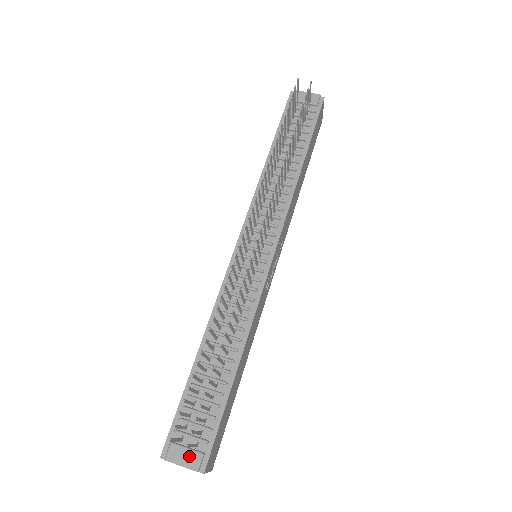
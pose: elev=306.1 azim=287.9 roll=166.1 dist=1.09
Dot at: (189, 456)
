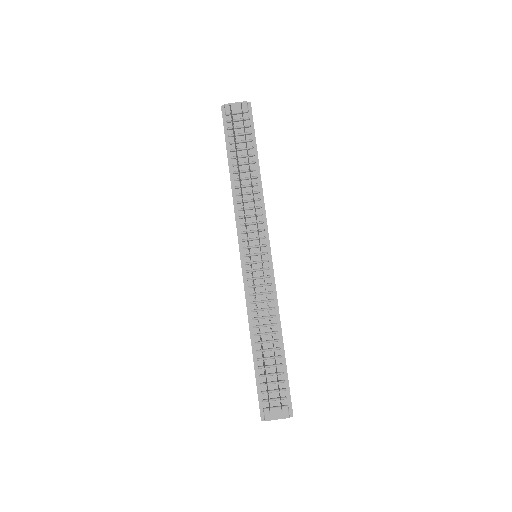
Dot at: (279, 411)
